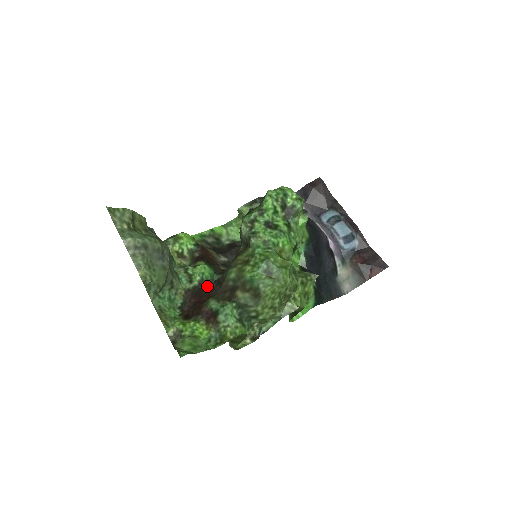
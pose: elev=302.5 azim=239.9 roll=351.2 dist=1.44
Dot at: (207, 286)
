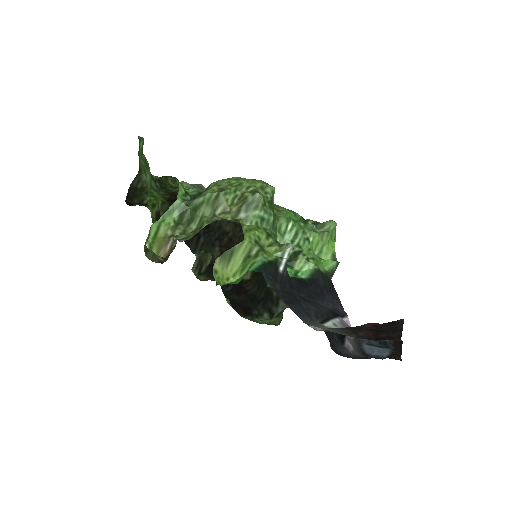
Dot at: occluded
